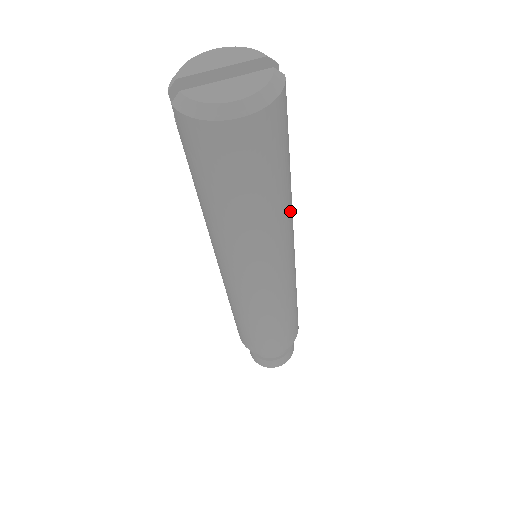
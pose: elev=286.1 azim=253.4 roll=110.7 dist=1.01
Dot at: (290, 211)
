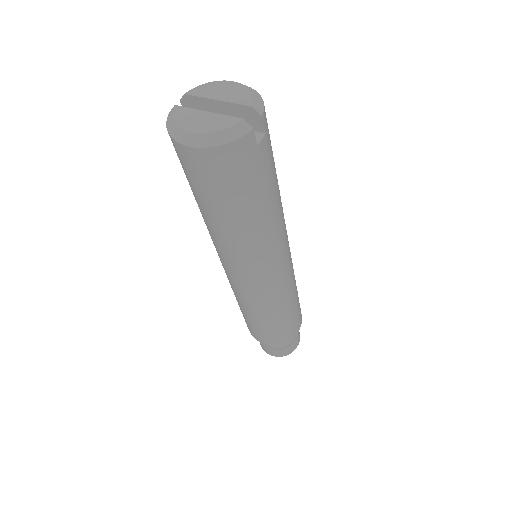
Dot at: (262, 236)
